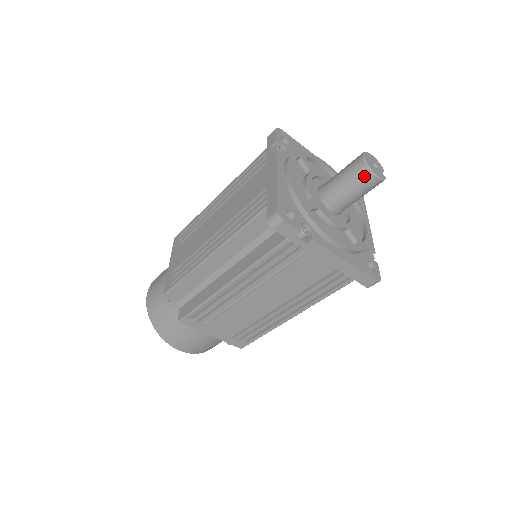
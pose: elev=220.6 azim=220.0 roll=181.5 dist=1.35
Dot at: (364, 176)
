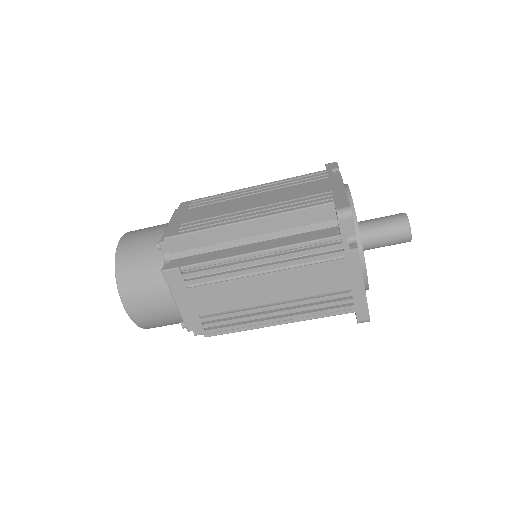
Dot at: (402, 228)
